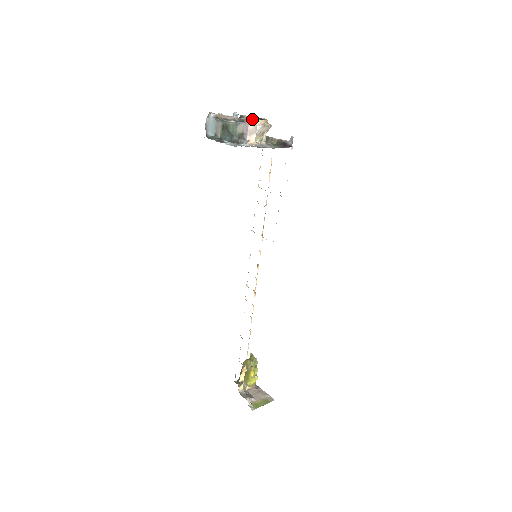
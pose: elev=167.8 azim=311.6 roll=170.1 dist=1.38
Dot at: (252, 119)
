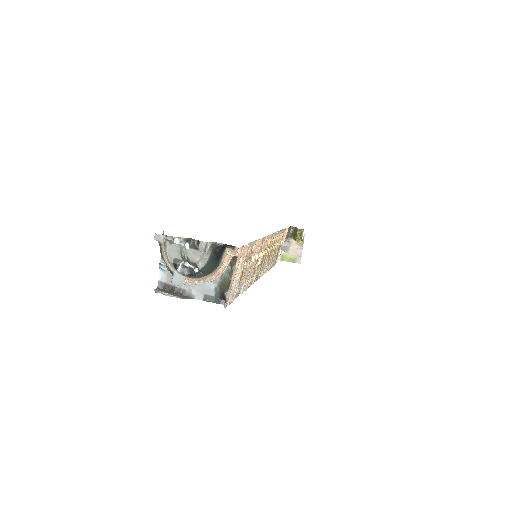
Dot at: (175, 284)
